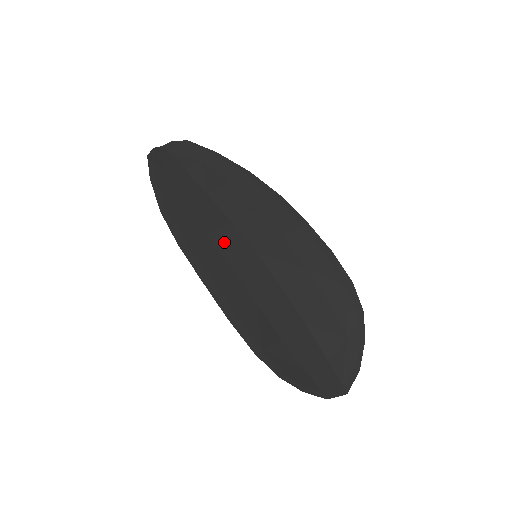
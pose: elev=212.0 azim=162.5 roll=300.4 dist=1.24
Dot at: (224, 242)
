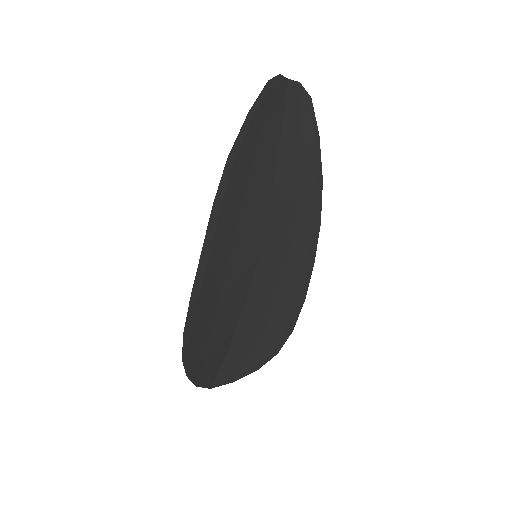
Dot at: (247, 228)
